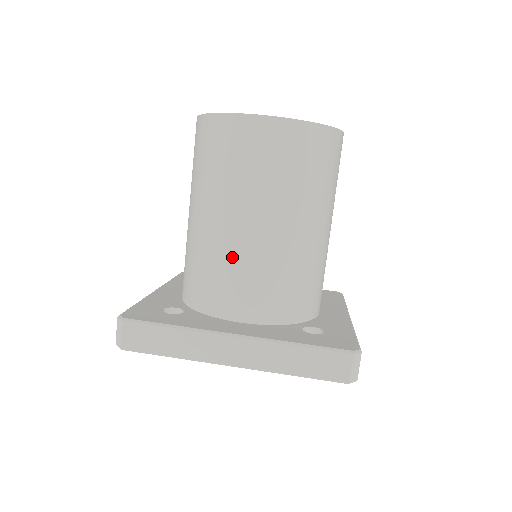
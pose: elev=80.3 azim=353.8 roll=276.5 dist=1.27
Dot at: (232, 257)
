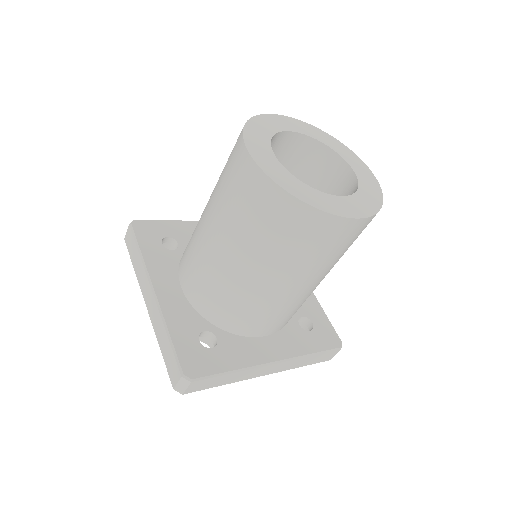
Dot at: (196, 242)
